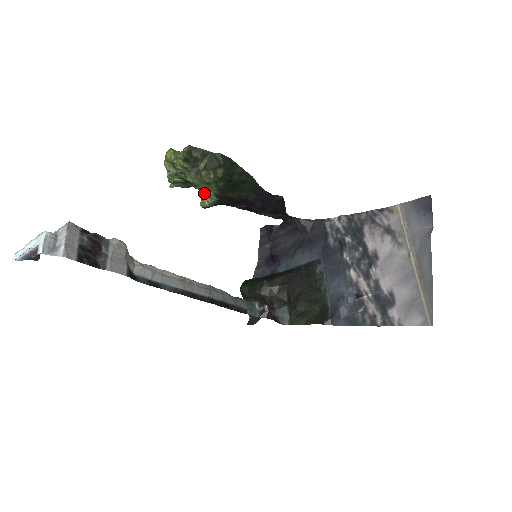
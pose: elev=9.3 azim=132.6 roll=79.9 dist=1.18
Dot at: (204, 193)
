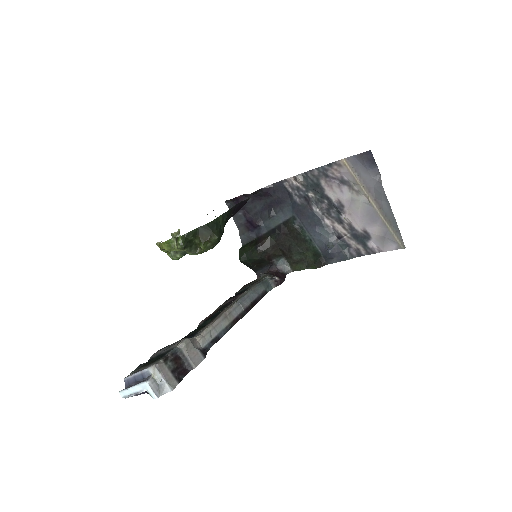
Dot at: occluded
